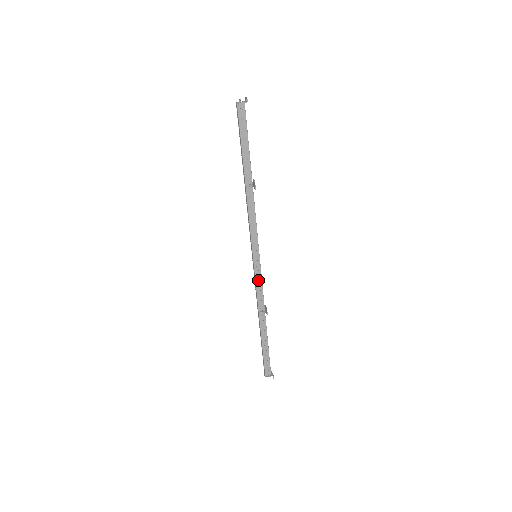
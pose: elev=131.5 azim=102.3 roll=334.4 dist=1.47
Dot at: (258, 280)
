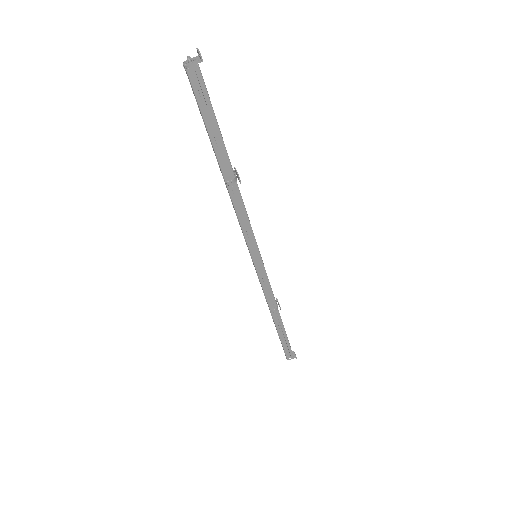
Dot at: (263, 280)
